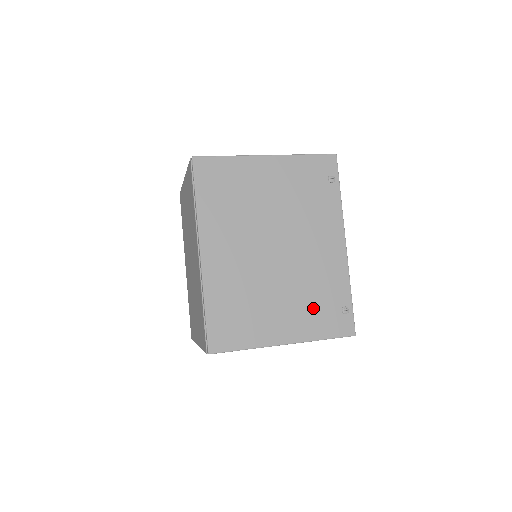
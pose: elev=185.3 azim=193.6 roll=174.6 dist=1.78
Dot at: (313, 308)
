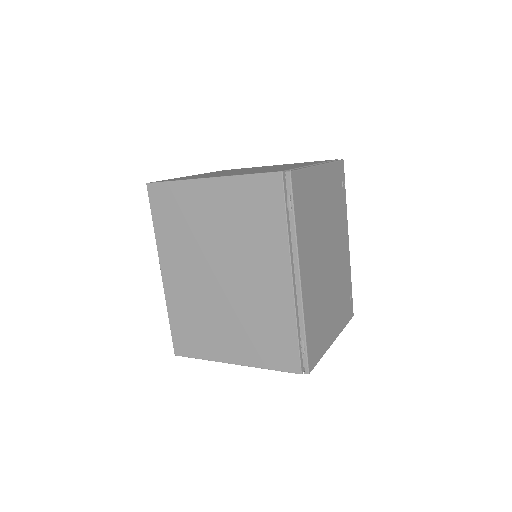
Dot at: (341, 303)
